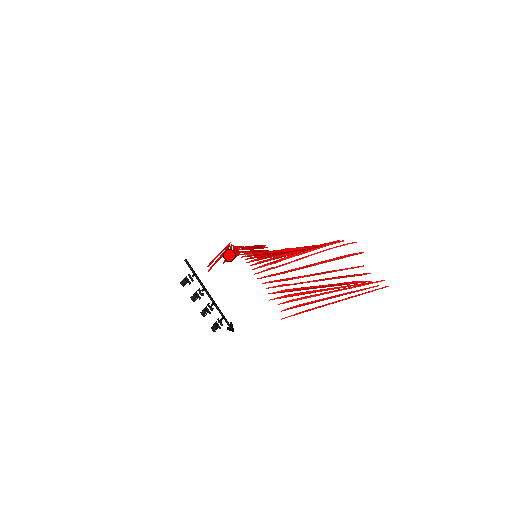
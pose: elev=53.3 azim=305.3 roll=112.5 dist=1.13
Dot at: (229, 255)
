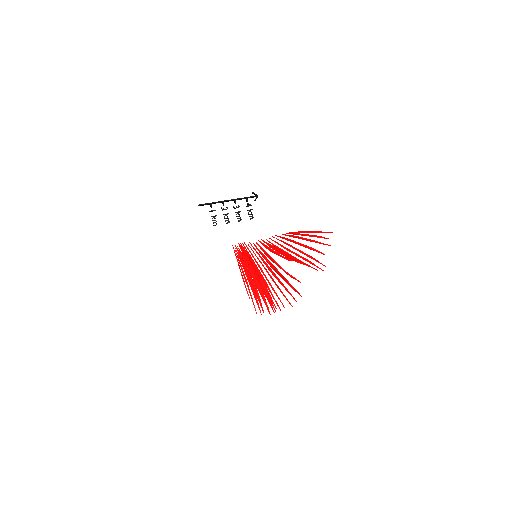
Dot at: (252, 290)
